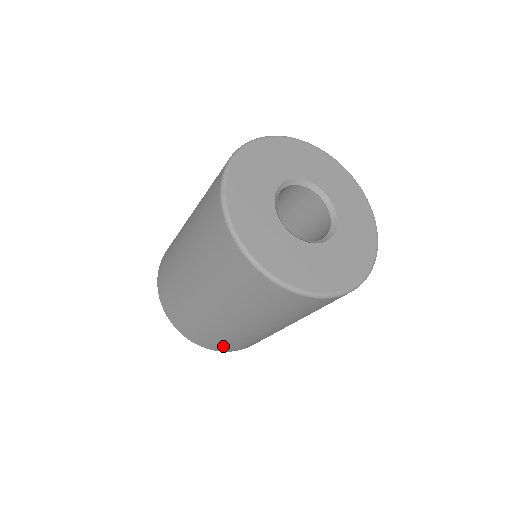
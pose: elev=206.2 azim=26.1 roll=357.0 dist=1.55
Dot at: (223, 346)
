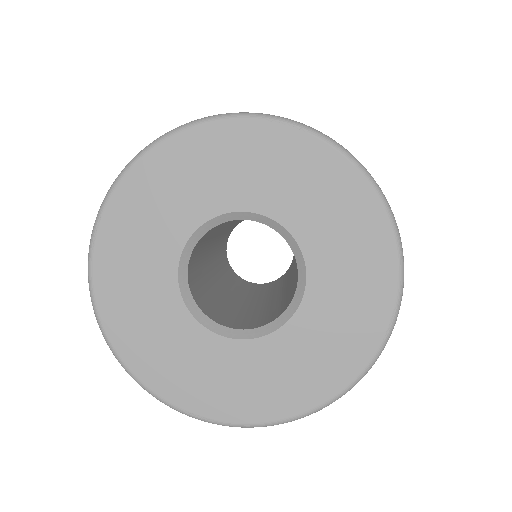
Dot at: occluded
